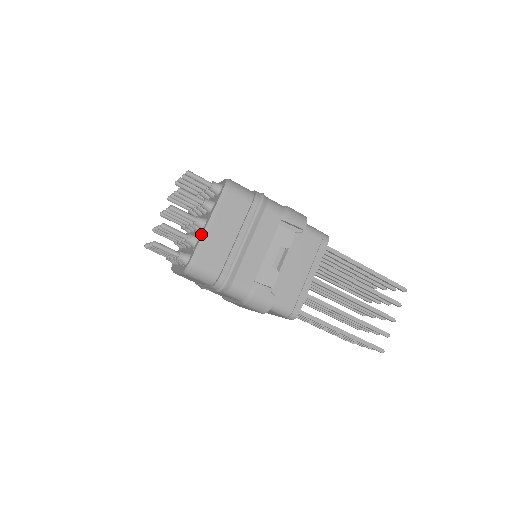
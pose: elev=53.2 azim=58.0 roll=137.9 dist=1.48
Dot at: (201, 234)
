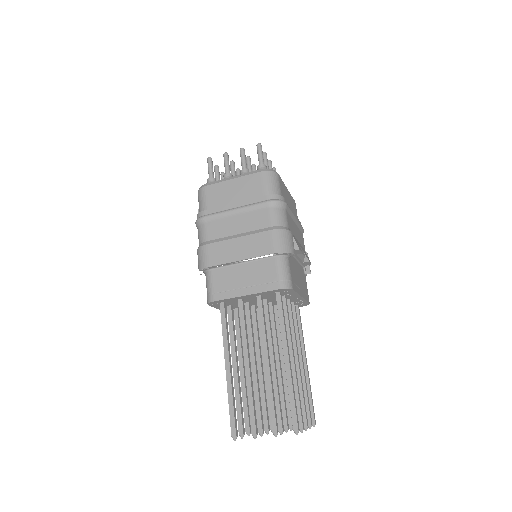
Dot at: occluded
